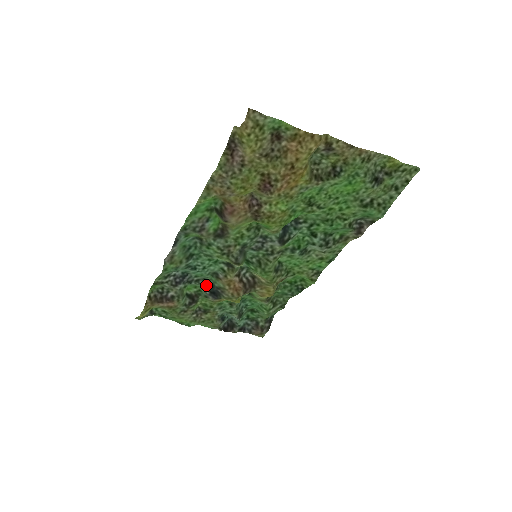
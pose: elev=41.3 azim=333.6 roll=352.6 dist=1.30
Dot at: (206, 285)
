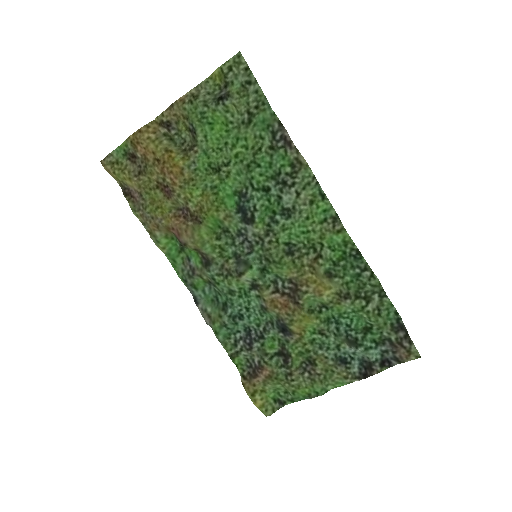
Dot at: (272, 327)
